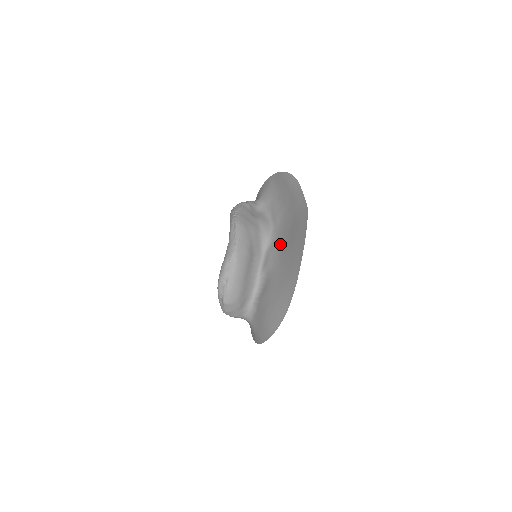
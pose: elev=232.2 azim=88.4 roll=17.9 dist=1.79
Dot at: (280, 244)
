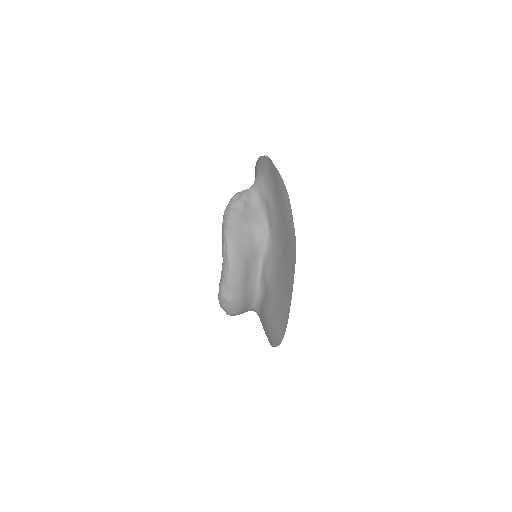
Dot at: (275, 260)
